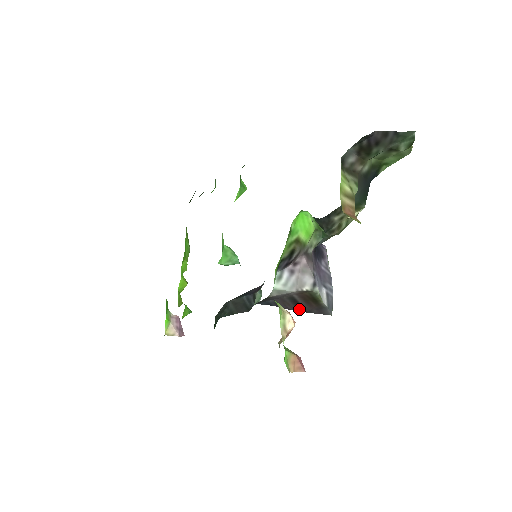
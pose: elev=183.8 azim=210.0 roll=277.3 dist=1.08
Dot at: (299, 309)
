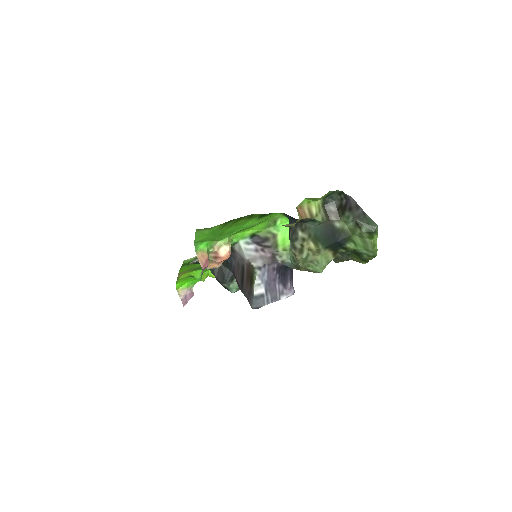
Dot at: (241, 284)
